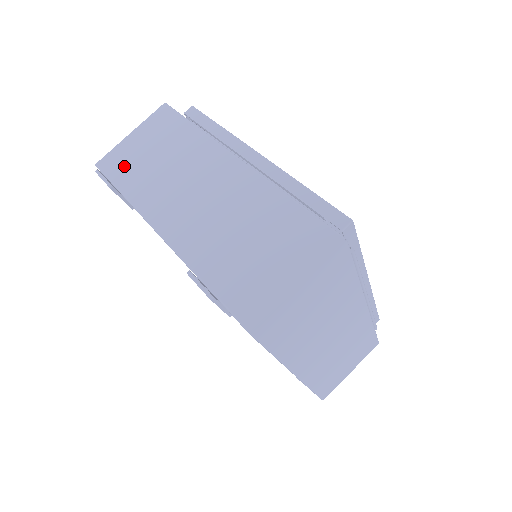
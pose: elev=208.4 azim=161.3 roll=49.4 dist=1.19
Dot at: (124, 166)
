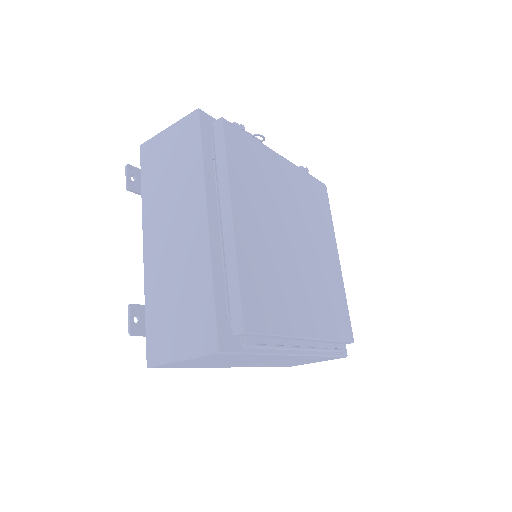
Dot at: (151, 163)
